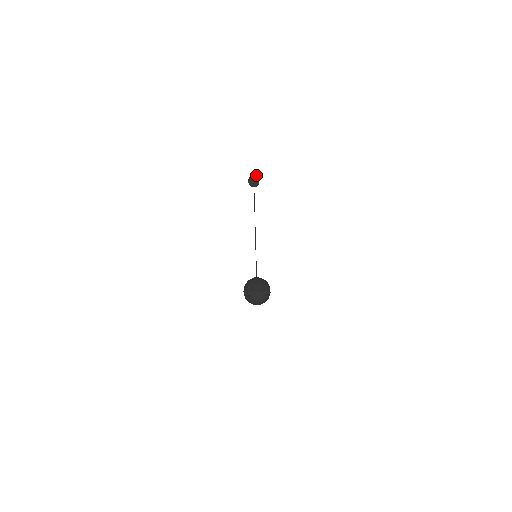
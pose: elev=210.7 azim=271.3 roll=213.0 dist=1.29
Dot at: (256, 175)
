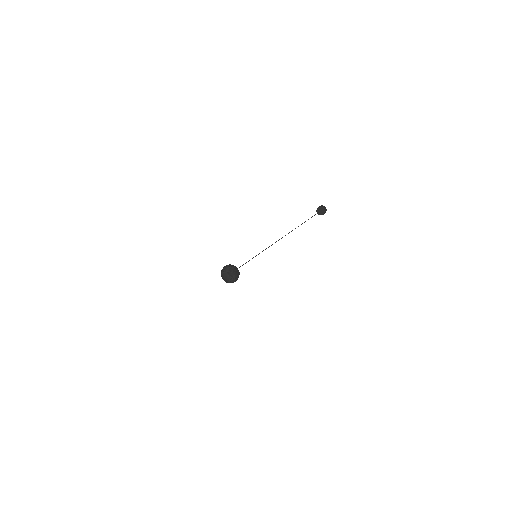
Dot at: (322, 205)
